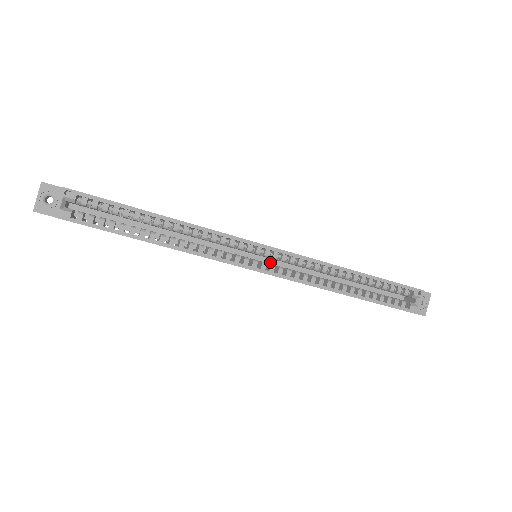
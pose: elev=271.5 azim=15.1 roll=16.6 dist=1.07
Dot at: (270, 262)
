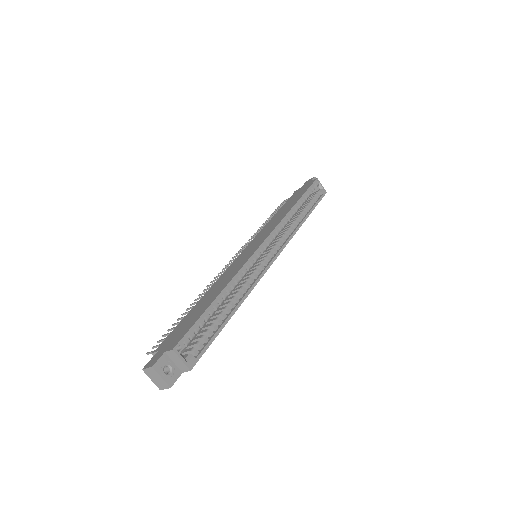
Dot at: occluded
